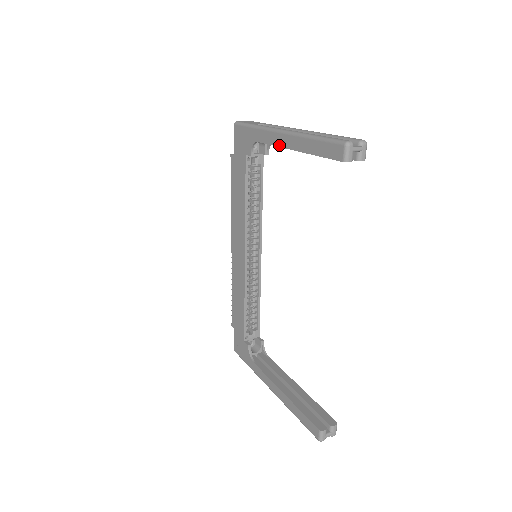
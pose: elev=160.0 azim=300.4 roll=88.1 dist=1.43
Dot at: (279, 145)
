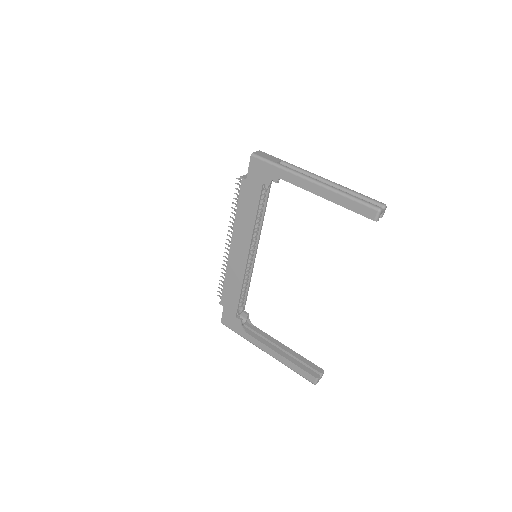
Dot at: (308, 190)
